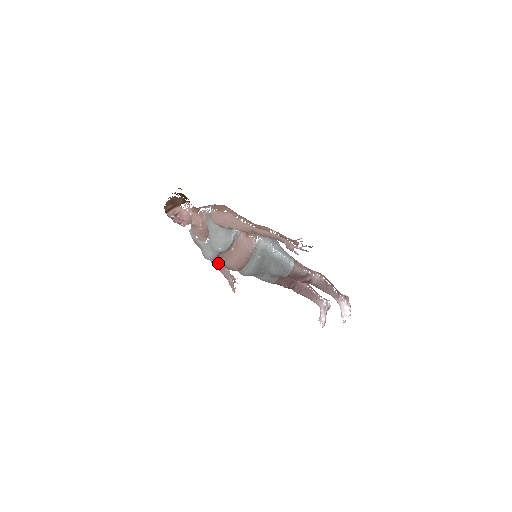
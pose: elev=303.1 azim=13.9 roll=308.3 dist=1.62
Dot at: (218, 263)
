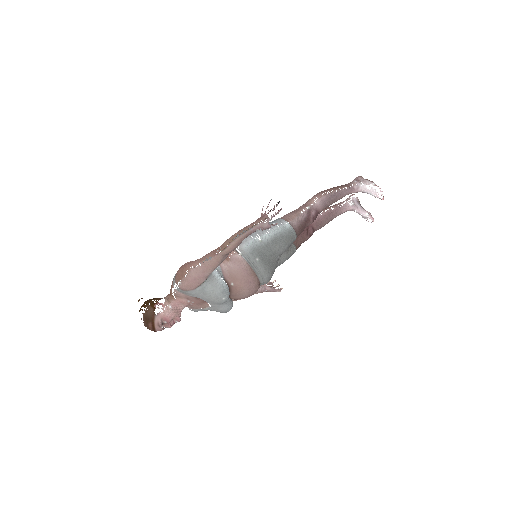
Dot at: occluded
